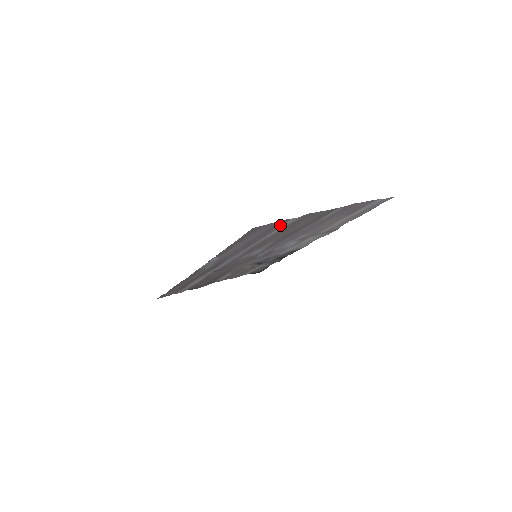
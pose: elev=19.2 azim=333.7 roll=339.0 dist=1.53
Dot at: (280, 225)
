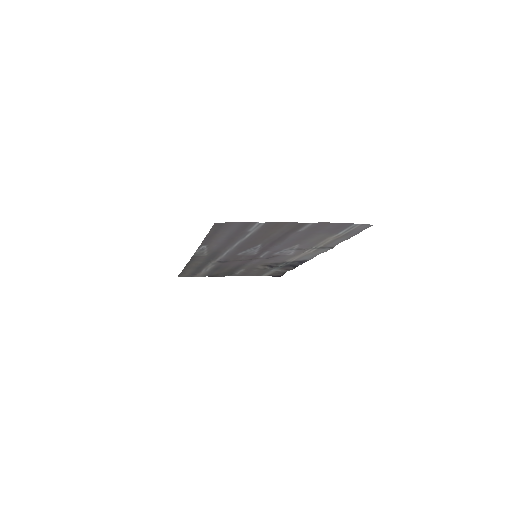
Dot at: (249, 227)
